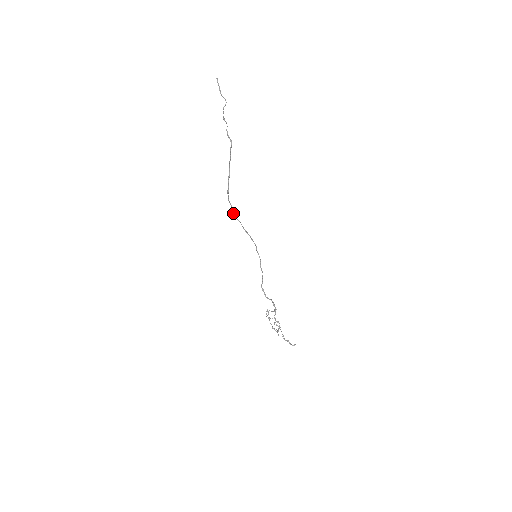
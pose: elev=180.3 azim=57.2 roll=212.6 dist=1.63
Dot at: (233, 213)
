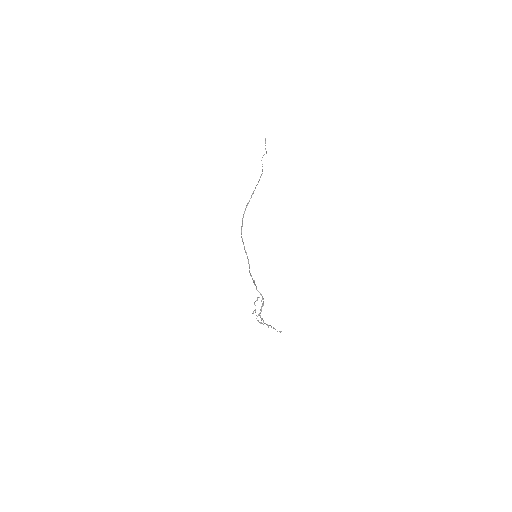
Dot at: (241, 231)
